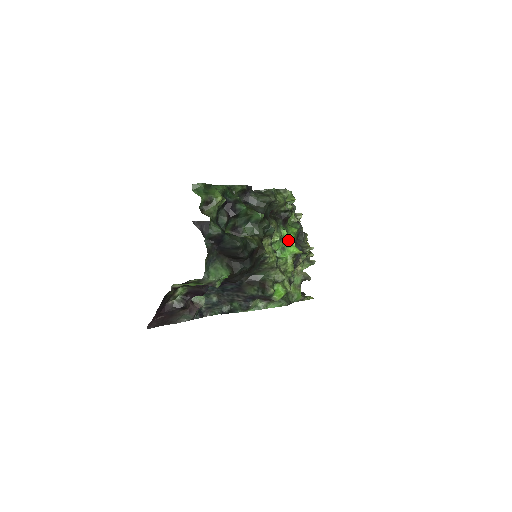
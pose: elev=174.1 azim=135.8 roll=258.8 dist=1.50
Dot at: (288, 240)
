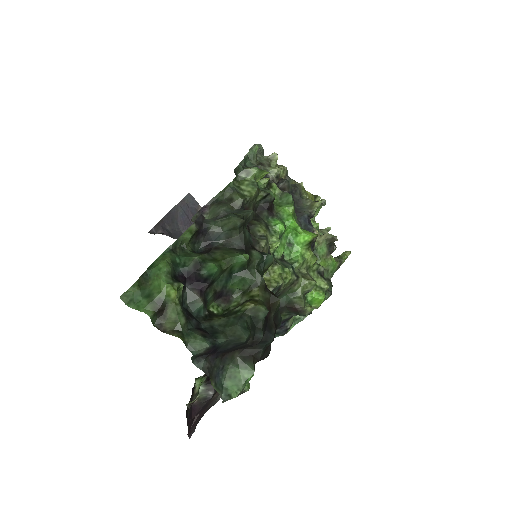
Dot at: (289, 229)
